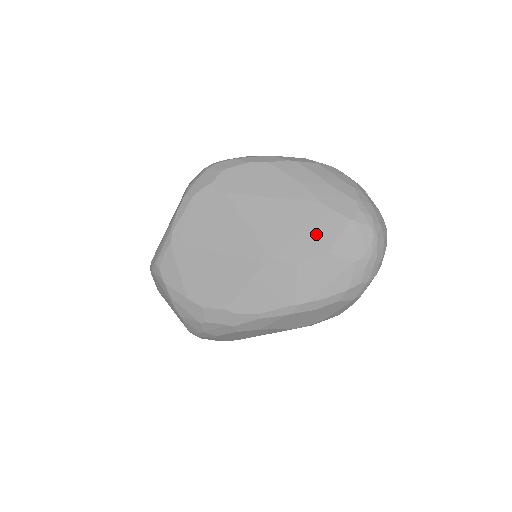
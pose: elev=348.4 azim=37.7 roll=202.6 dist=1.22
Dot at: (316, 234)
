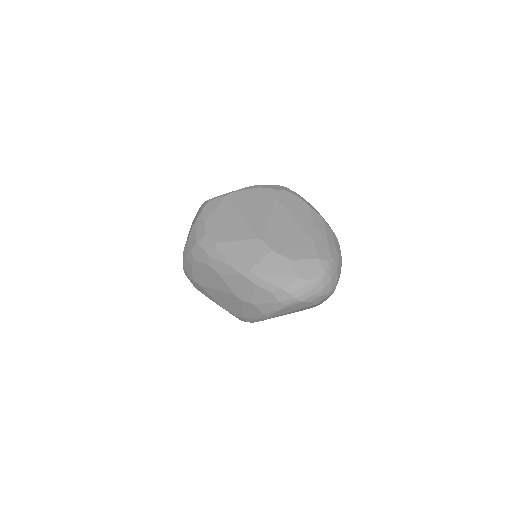
Dot at: (295, 249)
